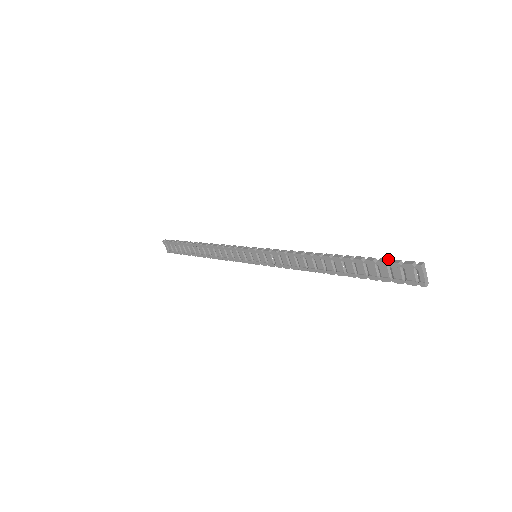
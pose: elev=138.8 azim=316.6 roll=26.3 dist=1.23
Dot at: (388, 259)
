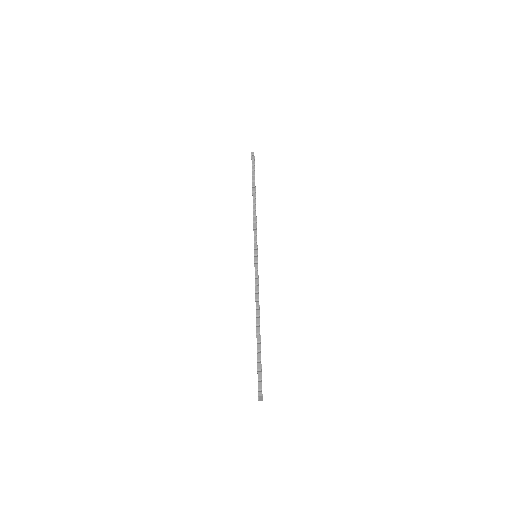
Dot at: (261, 369)
